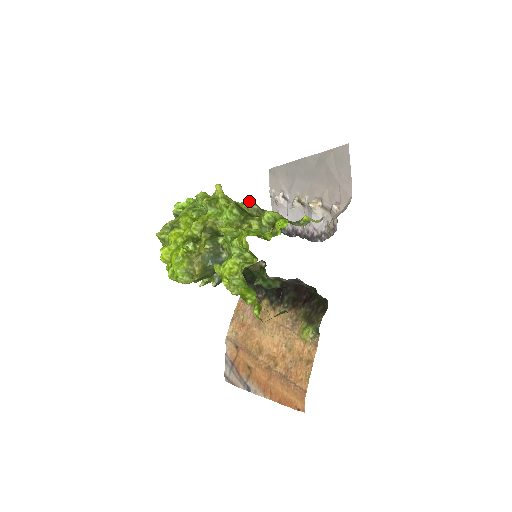
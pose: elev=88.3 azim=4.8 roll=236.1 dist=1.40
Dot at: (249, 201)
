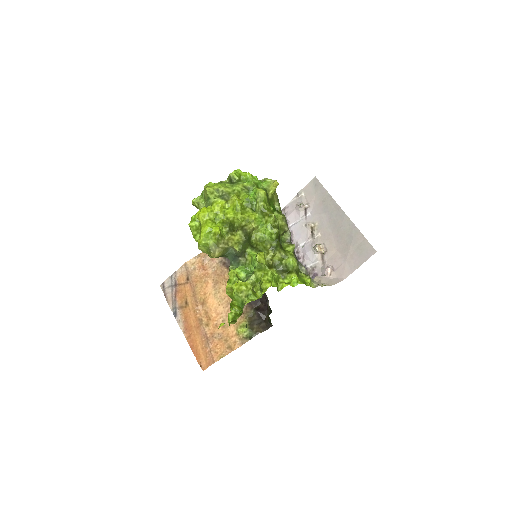
Dot at: occluded
